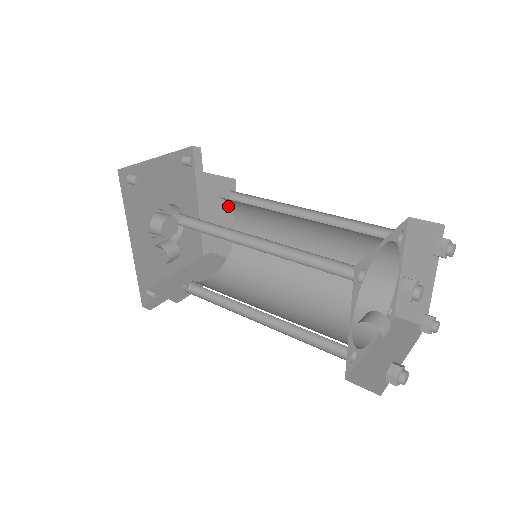
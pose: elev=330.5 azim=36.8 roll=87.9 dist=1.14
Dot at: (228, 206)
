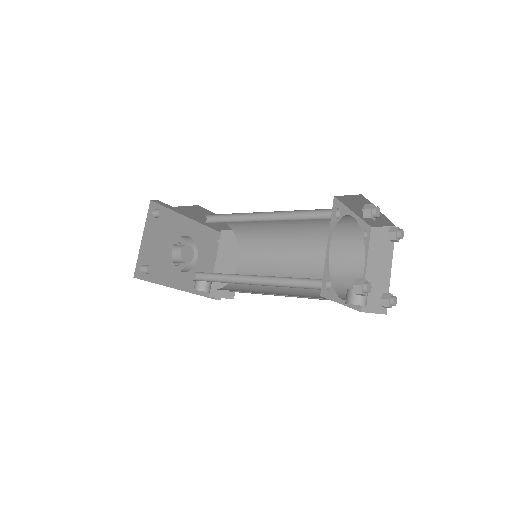
Dot at: (208, 214)
